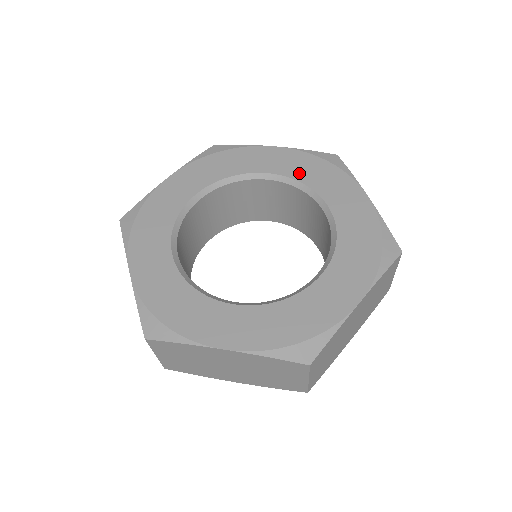
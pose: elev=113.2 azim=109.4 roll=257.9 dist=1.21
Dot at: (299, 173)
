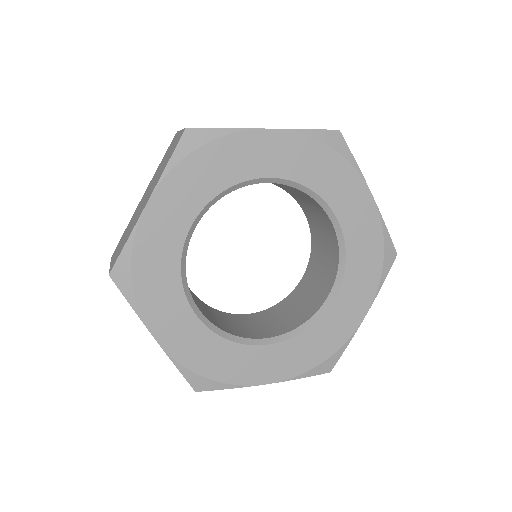
Dot at: (303, 173)
